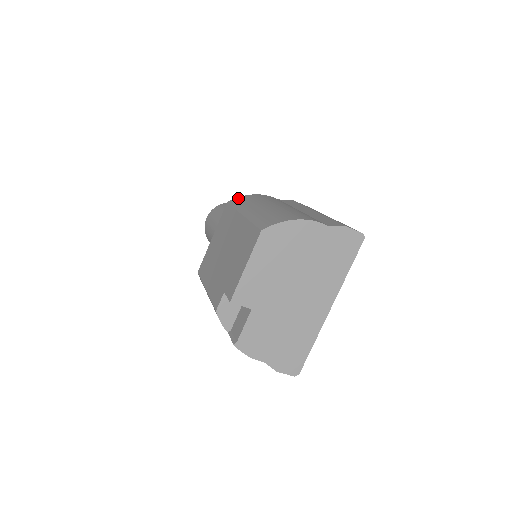
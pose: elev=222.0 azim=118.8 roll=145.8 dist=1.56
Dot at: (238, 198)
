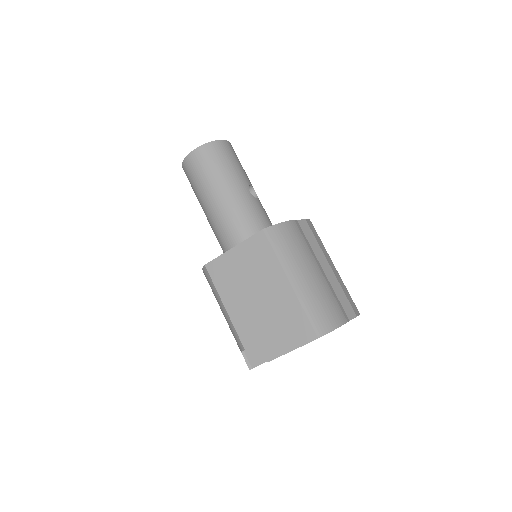
Dot at: (274, 230)
